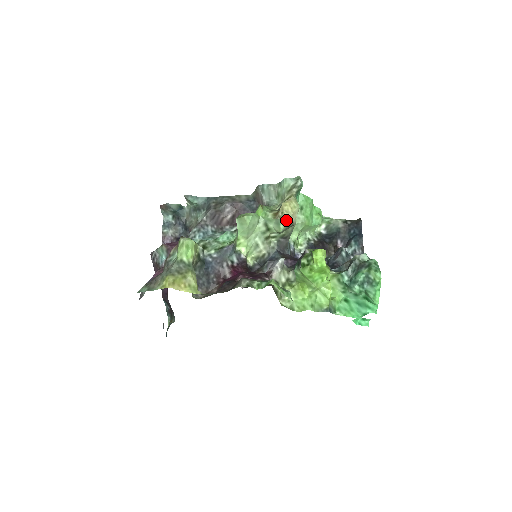
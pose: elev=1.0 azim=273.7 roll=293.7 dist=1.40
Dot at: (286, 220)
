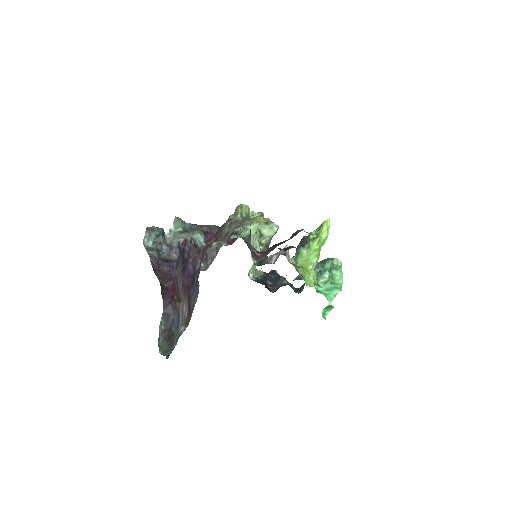
Dot at: (277, 225)
